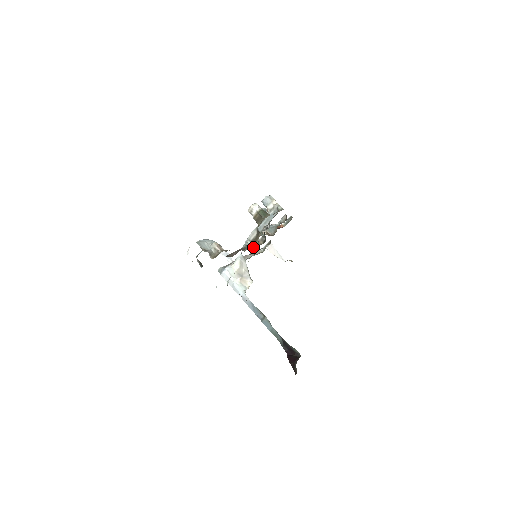
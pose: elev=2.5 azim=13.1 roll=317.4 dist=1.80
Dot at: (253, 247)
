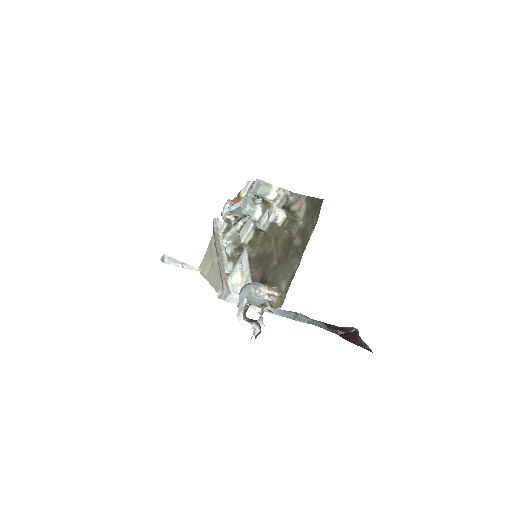
Dot at: (238, 245)
